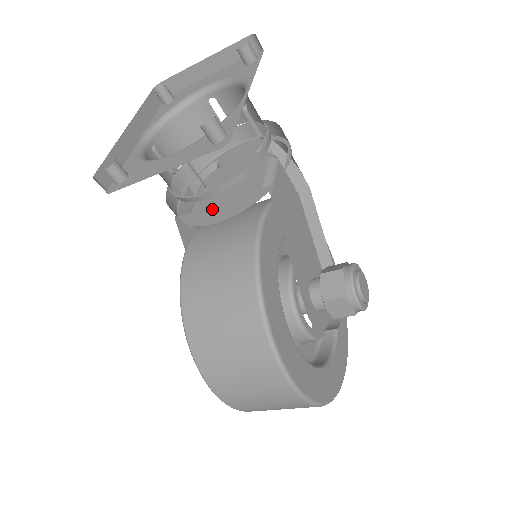
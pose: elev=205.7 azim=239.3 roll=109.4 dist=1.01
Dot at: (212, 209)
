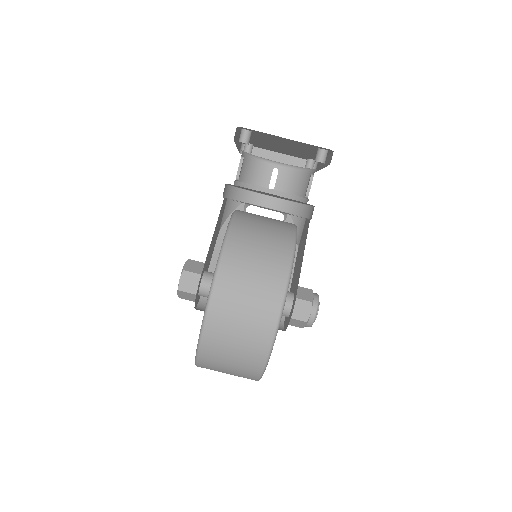
Dot at: occluded
